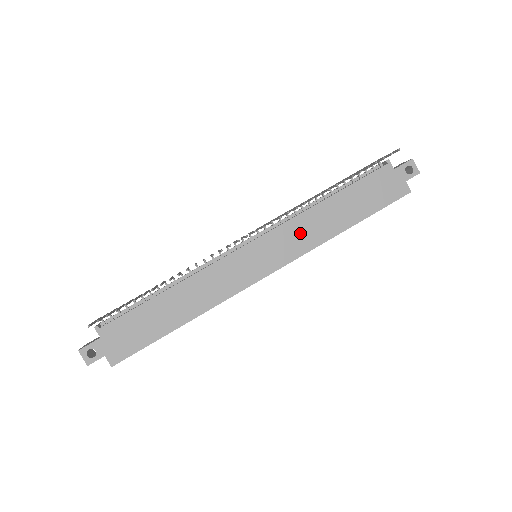
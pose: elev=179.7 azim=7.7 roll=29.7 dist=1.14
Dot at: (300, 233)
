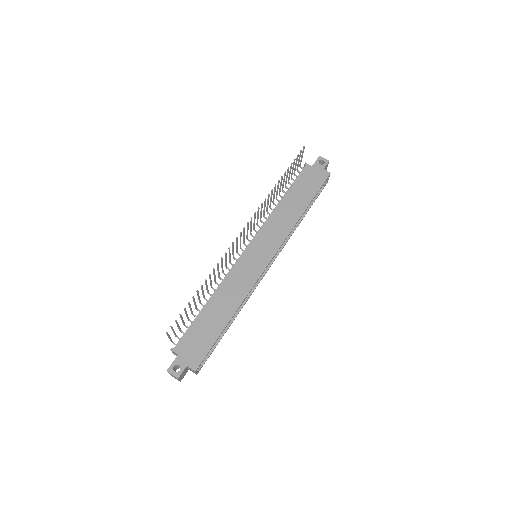
Dot at: (276, 227)
